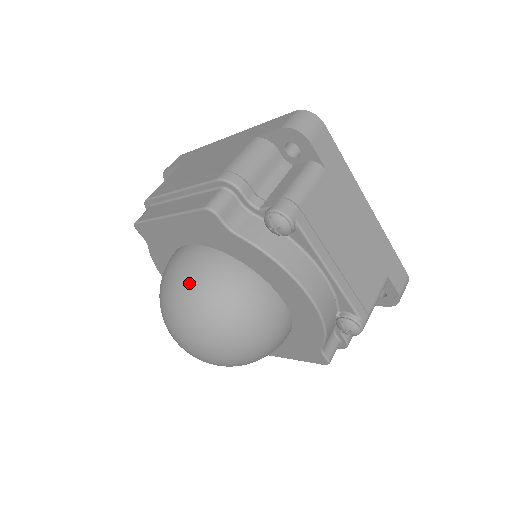
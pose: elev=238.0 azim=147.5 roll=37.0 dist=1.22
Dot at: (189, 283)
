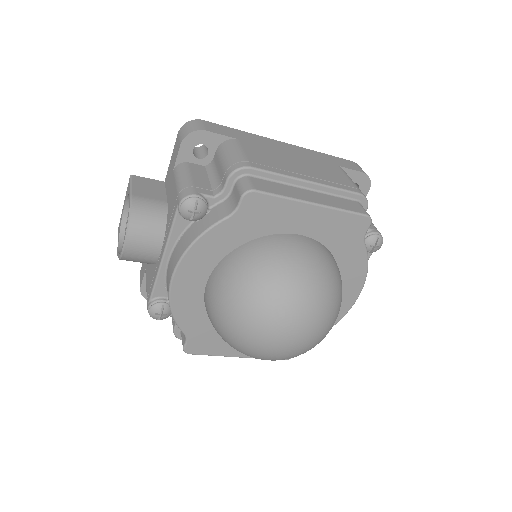
Dot at: (327, 274)
